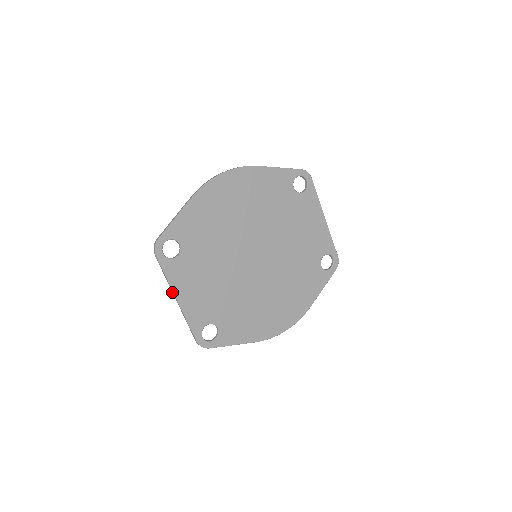
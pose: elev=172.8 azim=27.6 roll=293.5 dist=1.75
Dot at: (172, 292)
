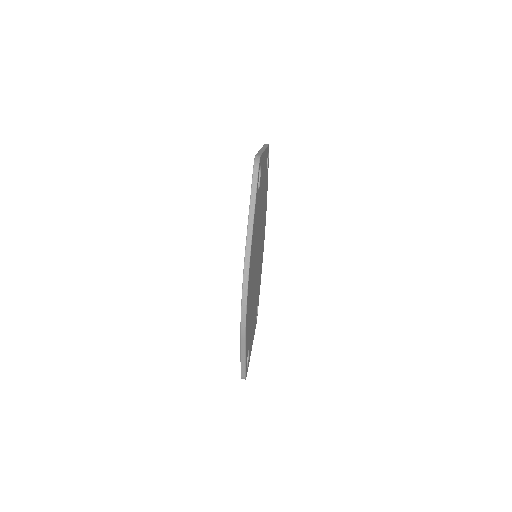
Dot at: occluded
